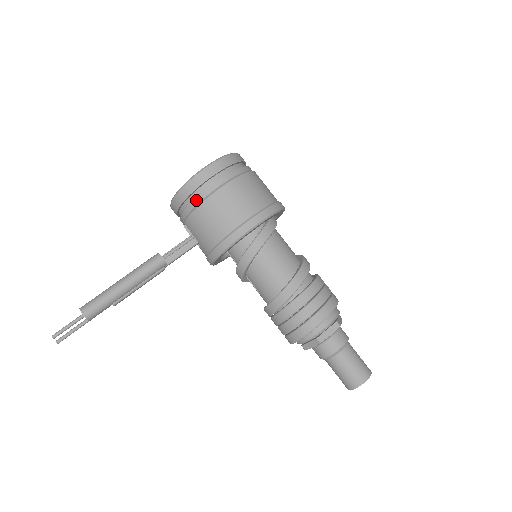
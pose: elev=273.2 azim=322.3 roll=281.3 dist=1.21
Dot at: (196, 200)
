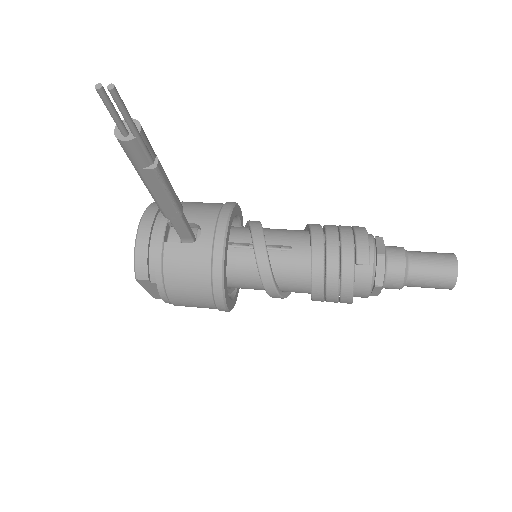
Dot at: occluded
